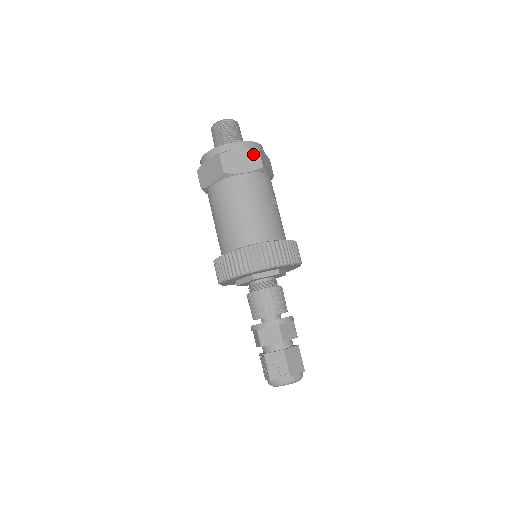
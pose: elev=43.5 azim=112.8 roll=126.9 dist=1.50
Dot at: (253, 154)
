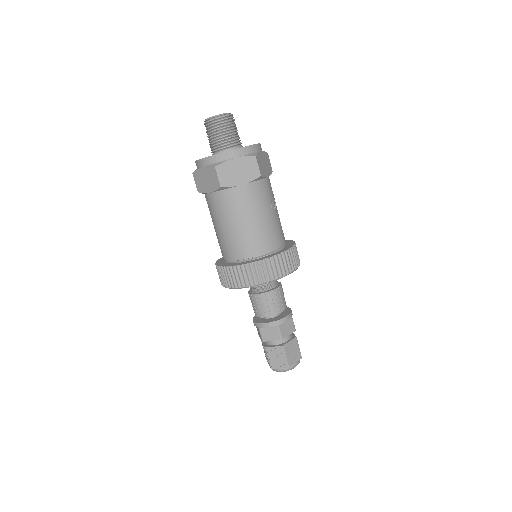
Dot at: (250, 163)
